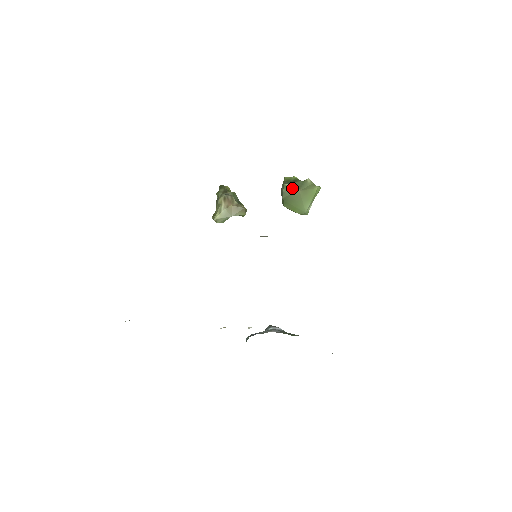
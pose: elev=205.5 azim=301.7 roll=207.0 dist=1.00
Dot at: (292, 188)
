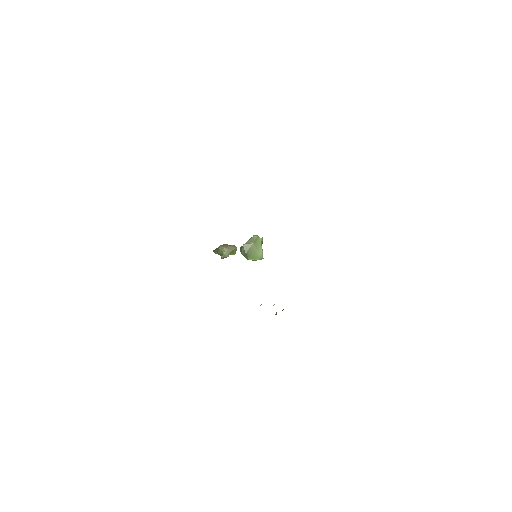
Dot at: (248, 244)
